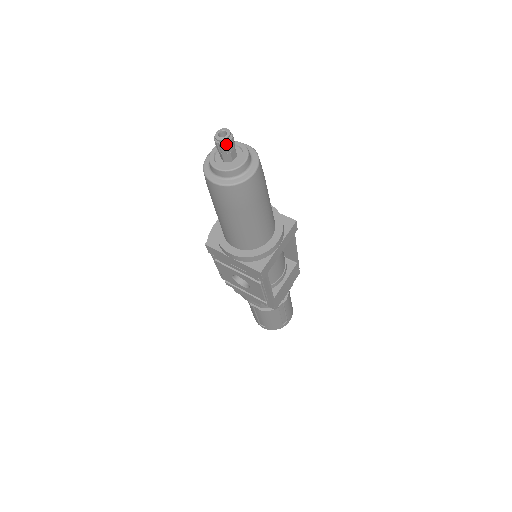
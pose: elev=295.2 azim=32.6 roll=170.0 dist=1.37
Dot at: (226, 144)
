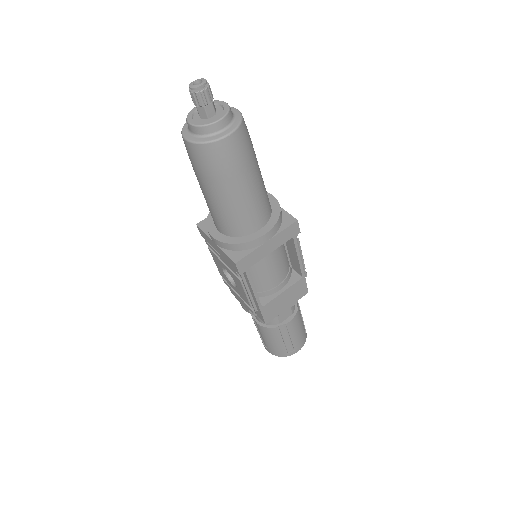
Dot at: (198, 94)
